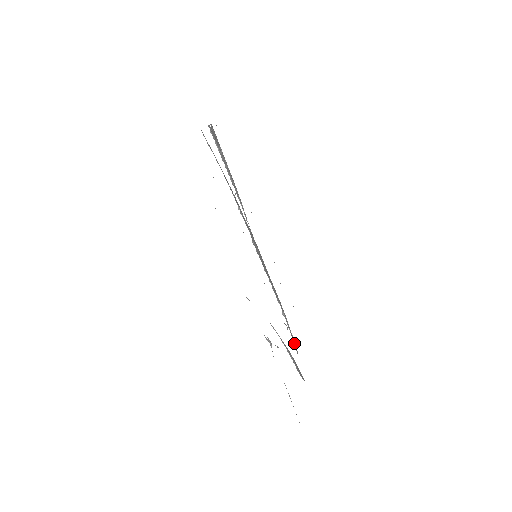
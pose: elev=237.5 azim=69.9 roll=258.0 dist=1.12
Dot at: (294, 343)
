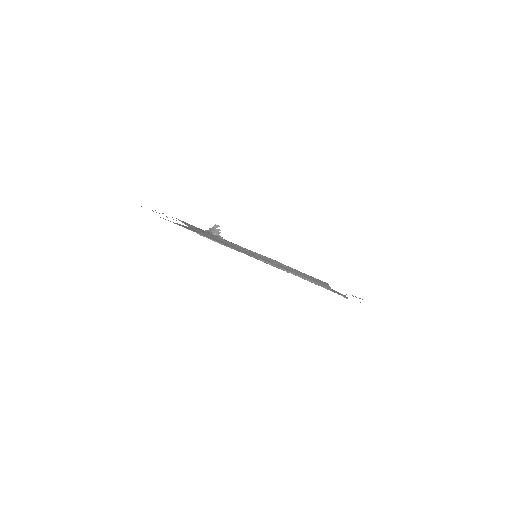
Dot at: (337, 292)
